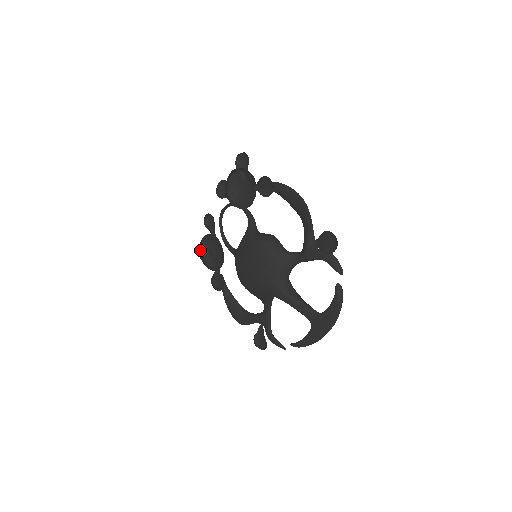
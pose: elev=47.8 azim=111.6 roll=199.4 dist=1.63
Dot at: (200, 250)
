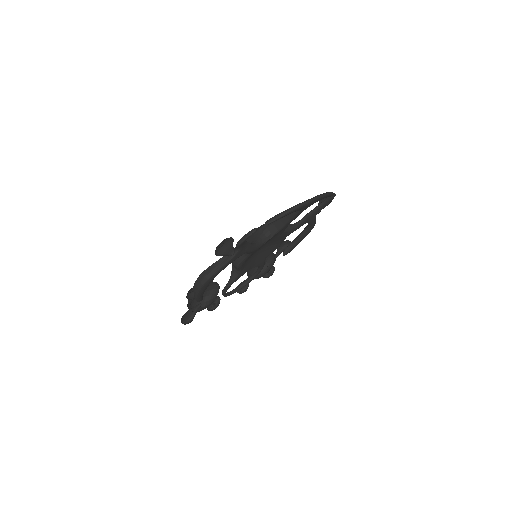
Dot at: (190, 309)
